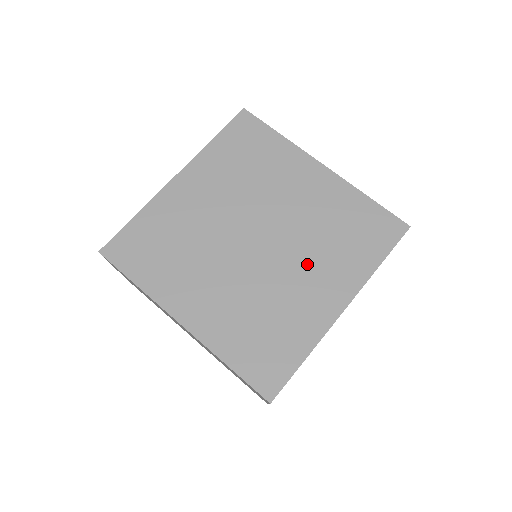
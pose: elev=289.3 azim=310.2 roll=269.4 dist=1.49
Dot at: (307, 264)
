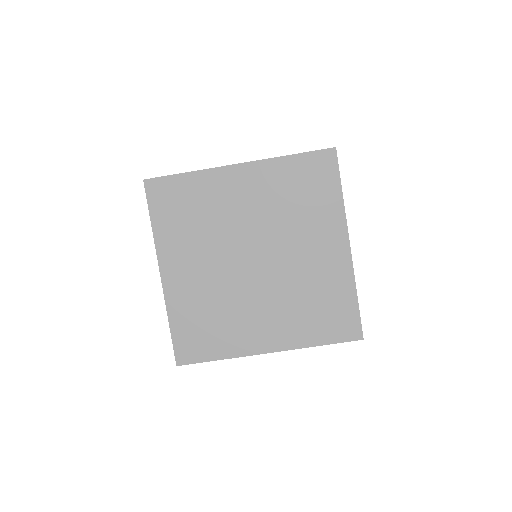
Dot at: (300, 242)
